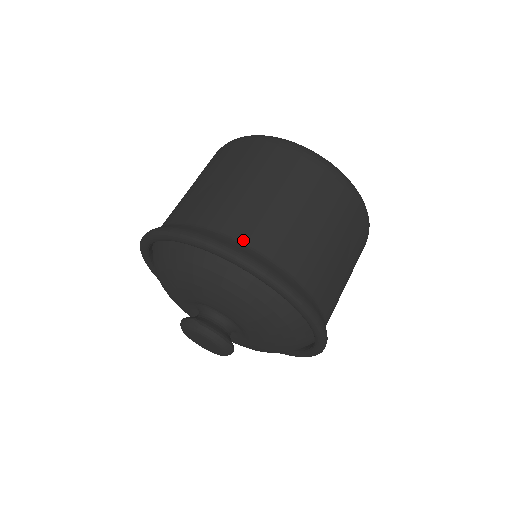
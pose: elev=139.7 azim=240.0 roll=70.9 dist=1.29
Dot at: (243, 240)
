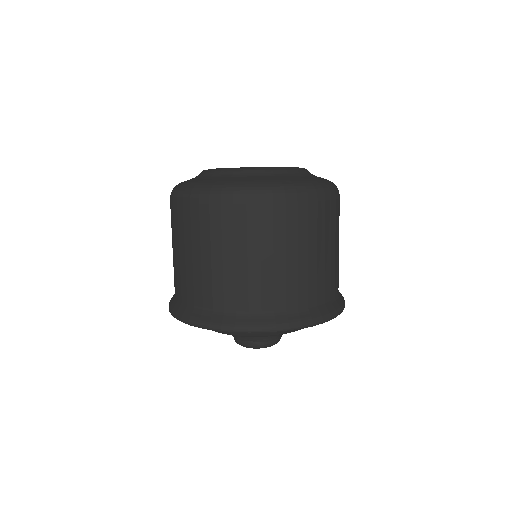
Dot at: (283, 308)
